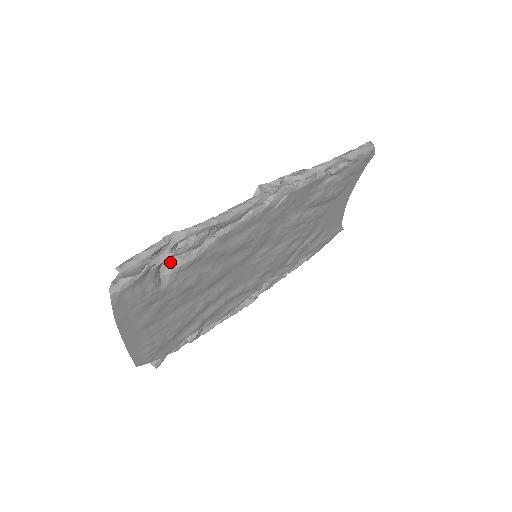
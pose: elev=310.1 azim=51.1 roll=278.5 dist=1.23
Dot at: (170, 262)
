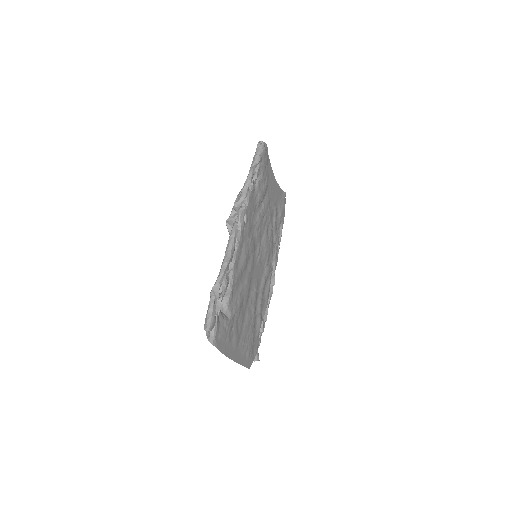
Dot at: (222, 303)
